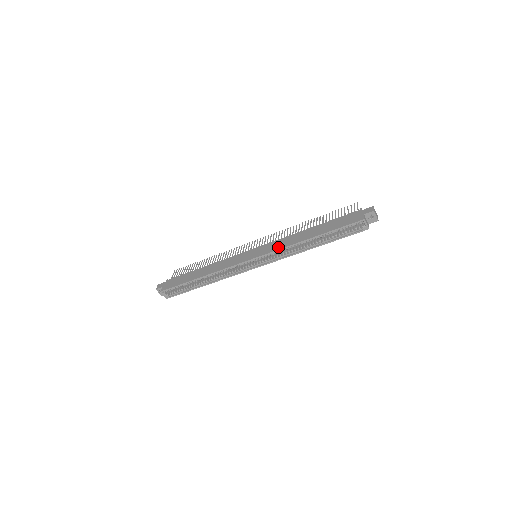
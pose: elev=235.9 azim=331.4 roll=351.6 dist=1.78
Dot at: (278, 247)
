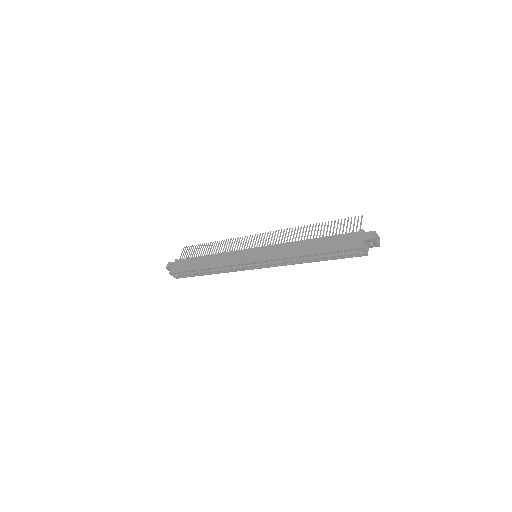
Dot at: (275, 256)
